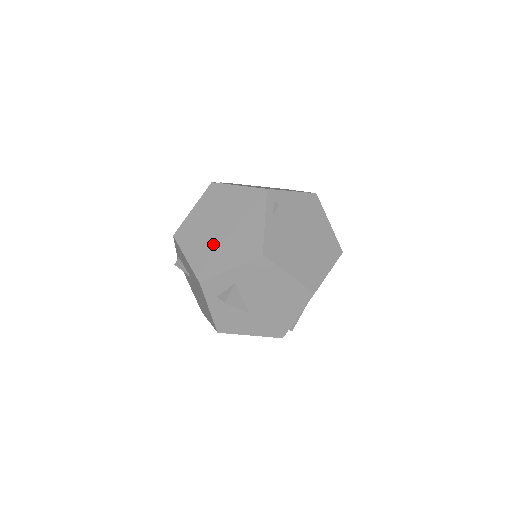
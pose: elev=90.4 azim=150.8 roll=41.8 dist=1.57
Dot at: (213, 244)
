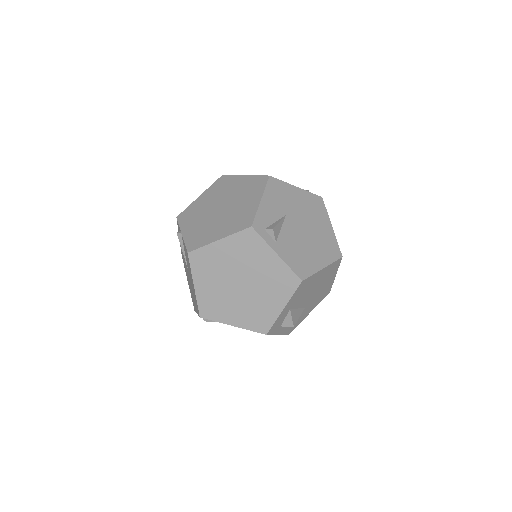
Dot at: (247, 301)
